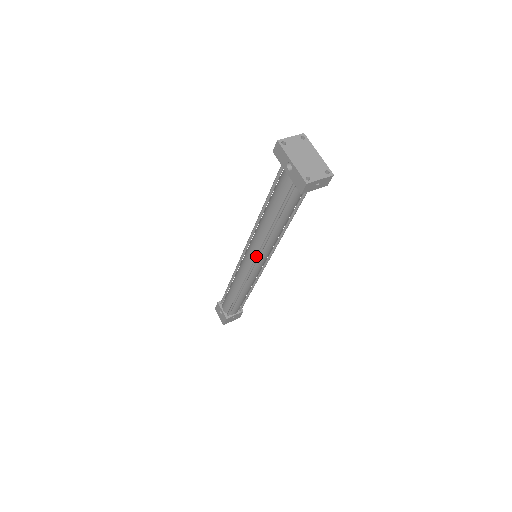
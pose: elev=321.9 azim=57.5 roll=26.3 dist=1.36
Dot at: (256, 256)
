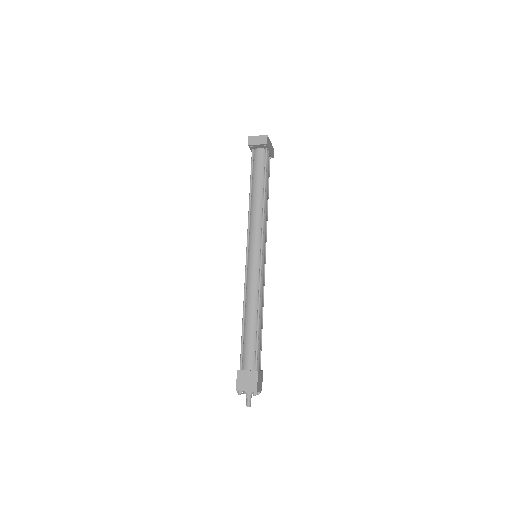
Dot at: (247, 238)
